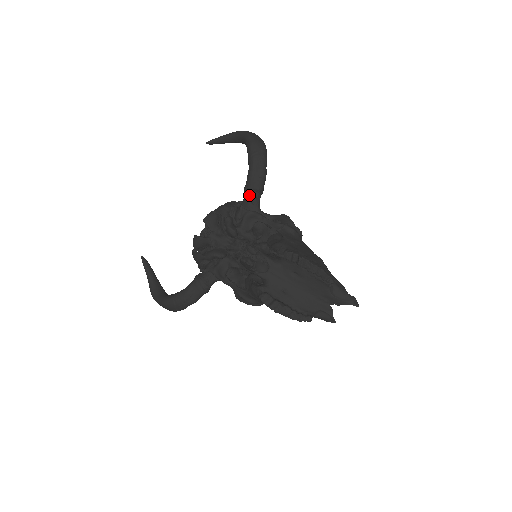
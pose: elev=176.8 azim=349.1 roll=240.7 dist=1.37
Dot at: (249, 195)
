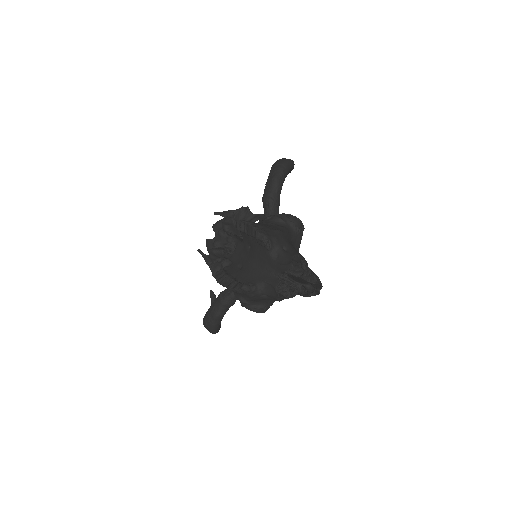
Dot at: (263, 204)
